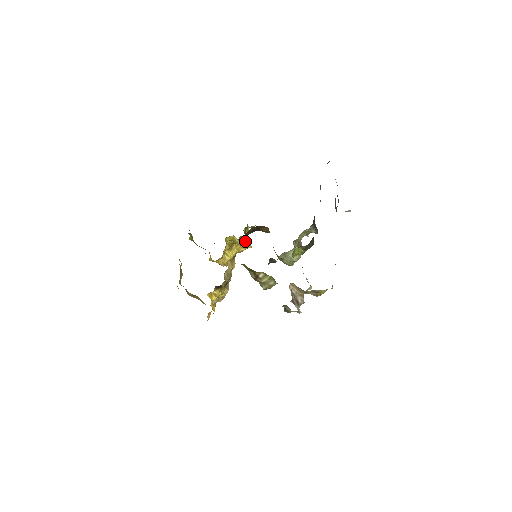
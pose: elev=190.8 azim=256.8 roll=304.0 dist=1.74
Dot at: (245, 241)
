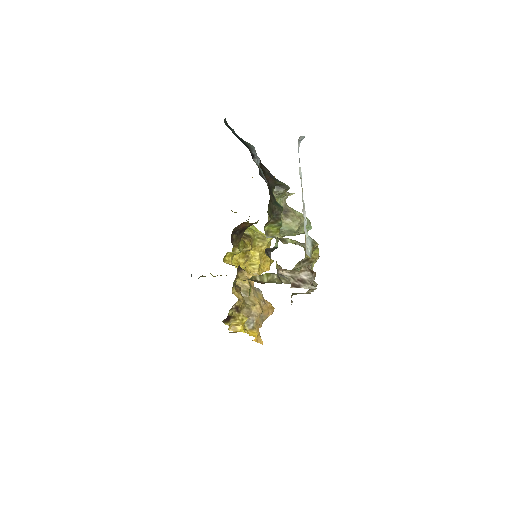
Dot at: (258, 239)
